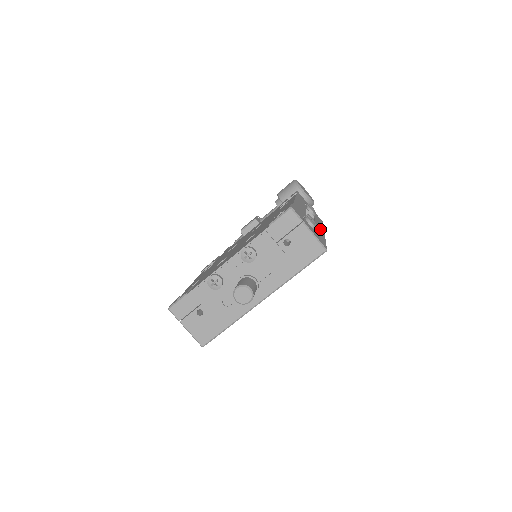
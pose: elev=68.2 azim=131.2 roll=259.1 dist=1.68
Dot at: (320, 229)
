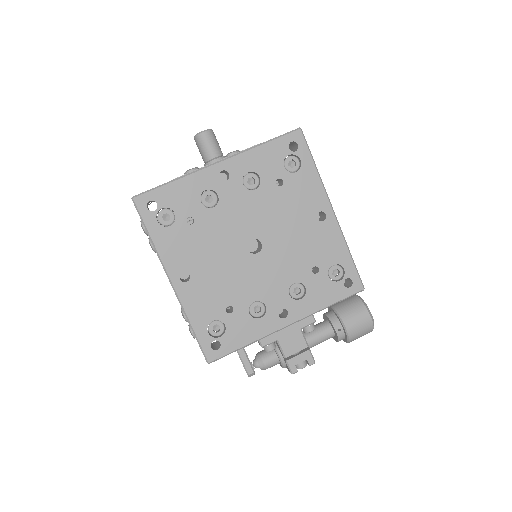
Dot at: occluded
